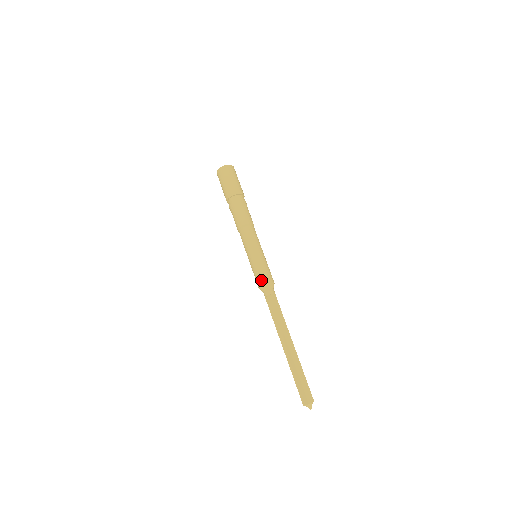
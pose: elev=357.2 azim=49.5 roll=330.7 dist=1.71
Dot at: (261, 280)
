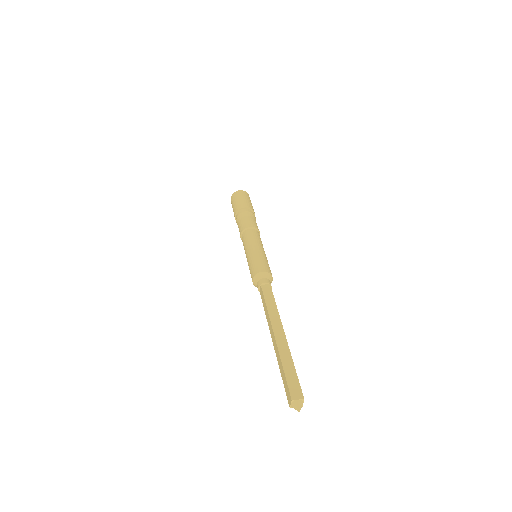
Dot at: (252, 272)
